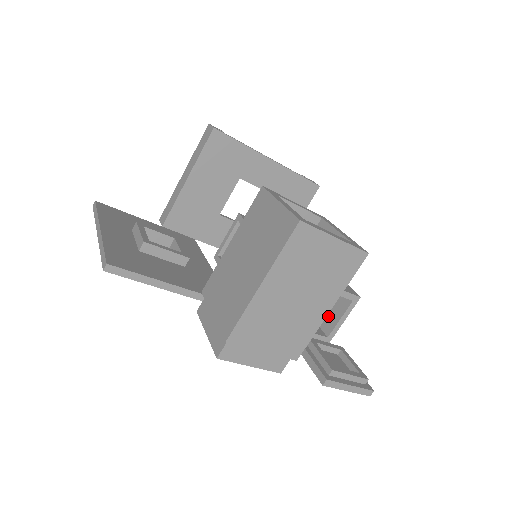
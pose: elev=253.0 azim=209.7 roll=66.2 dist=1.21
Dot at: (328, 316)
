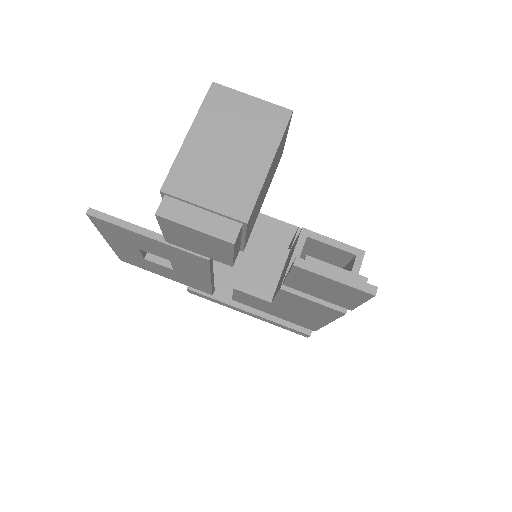
Dot at: occluded
